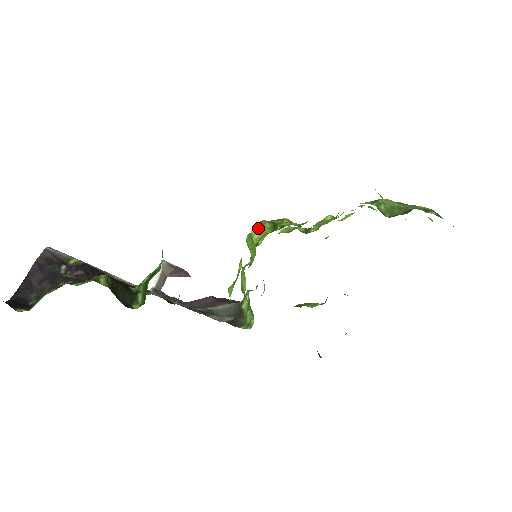
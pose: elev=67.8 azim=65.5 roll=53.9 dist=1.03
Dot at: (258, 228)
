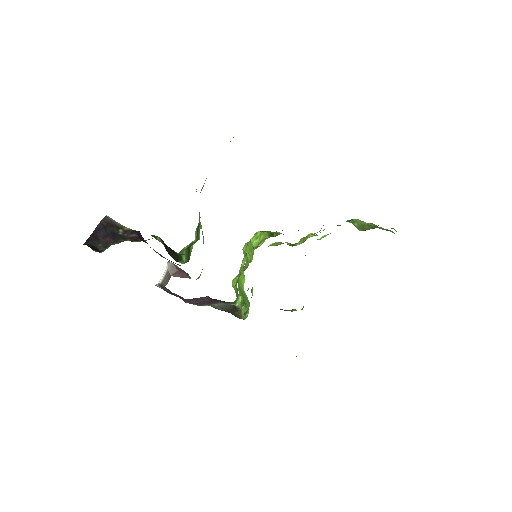
Dot at: (258, 235)
